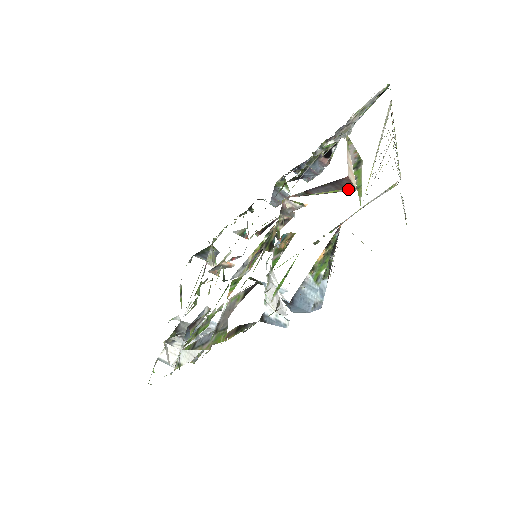
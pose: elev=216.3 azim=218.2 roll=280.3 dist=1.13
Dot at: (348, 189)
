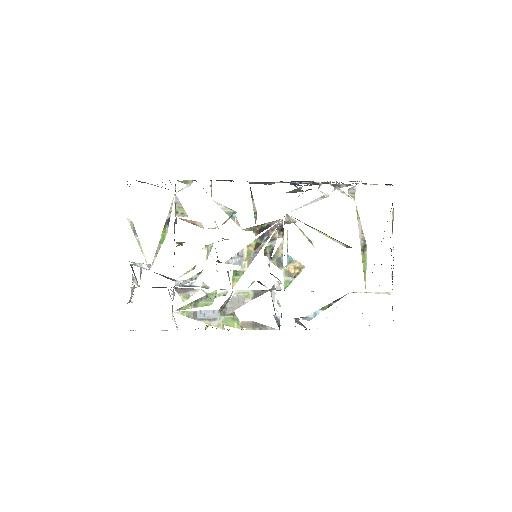
Dot at: (341, 243)
